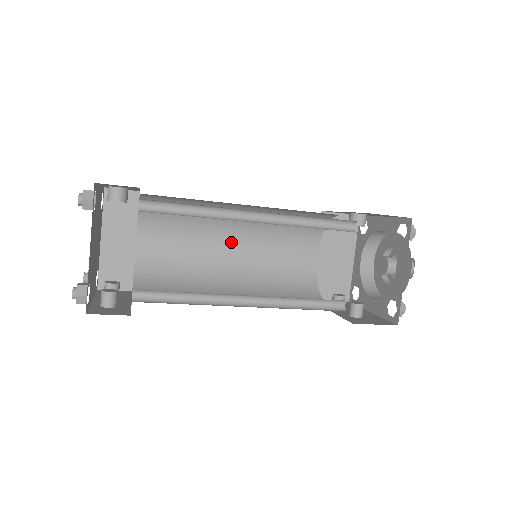
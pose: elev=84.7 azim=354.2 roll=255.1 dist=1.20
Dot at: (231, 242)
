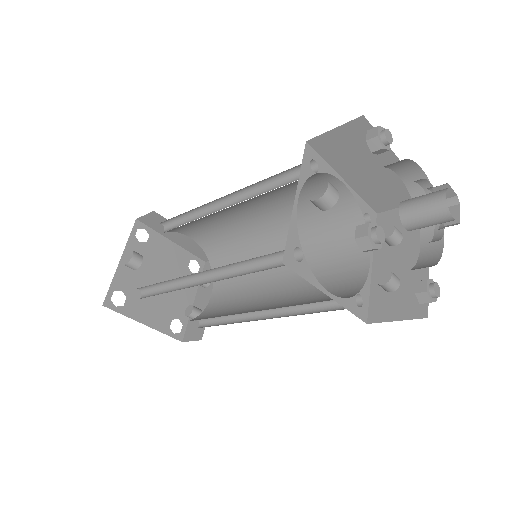
Dot at: (248, 211)
